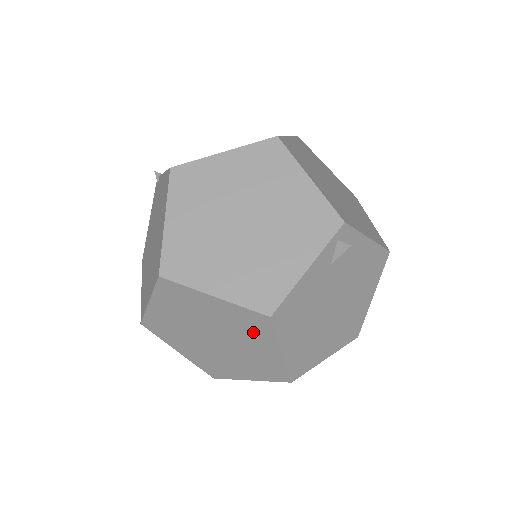
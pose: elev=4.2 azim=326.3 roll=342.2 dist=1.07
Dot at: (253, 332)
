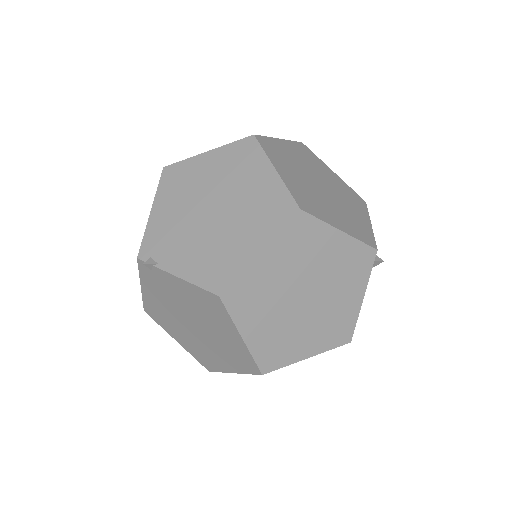
Dot at: occluded
